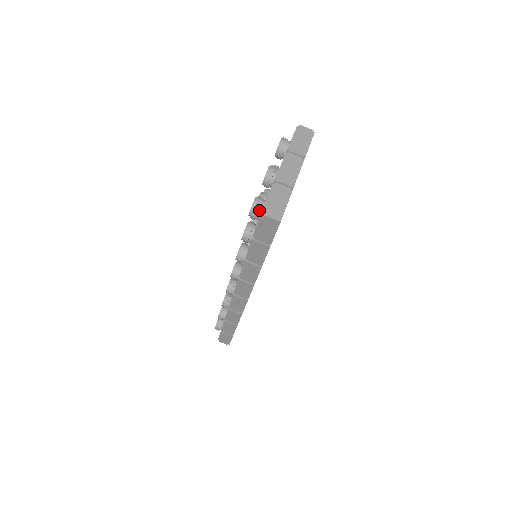
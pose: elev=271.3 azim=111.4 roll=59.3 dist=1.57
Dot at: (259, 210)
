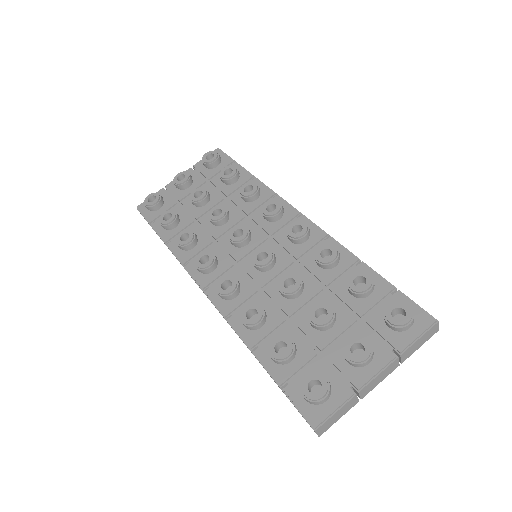
Dot at: (316, 403)
